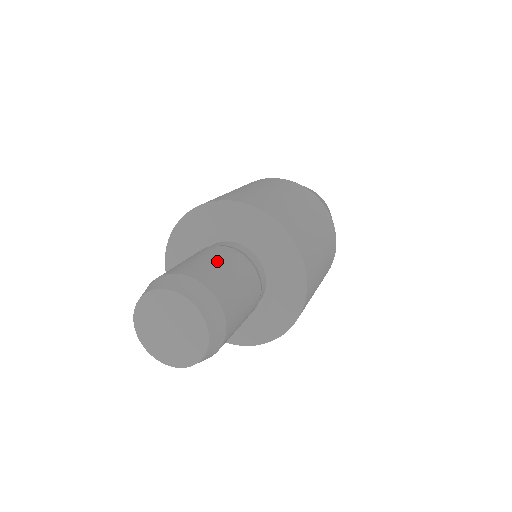
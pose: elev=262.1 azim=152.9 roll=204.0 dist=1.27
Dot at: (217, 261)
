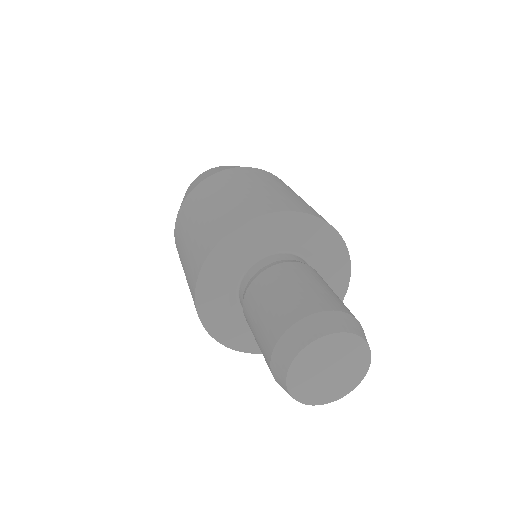
Dot at: (314, 282)
